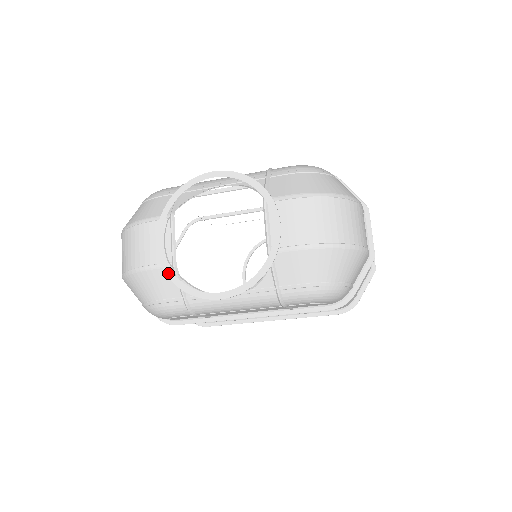
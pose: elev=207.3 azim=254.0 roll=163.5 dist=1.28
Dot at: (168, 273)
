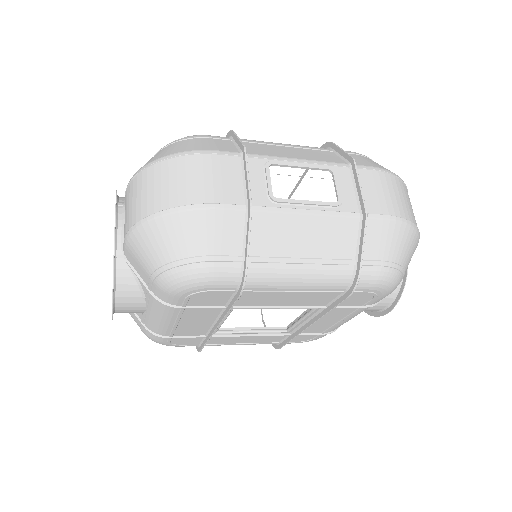
Dot at: occluded
